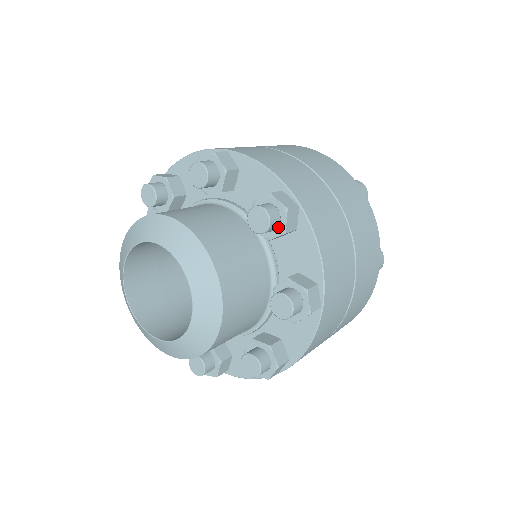
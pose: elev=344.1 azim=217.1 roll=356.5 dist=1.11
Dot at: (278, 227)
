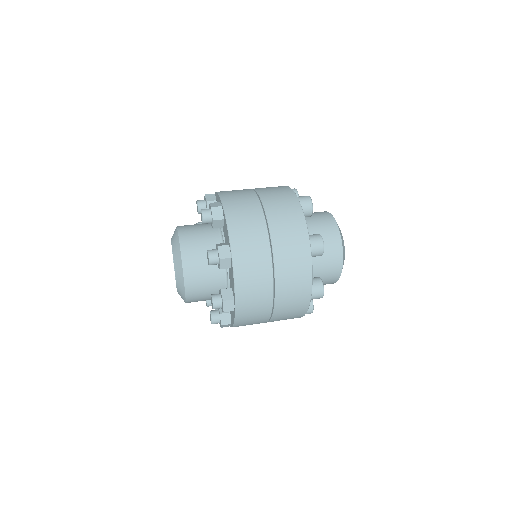
Dot at: occluded
